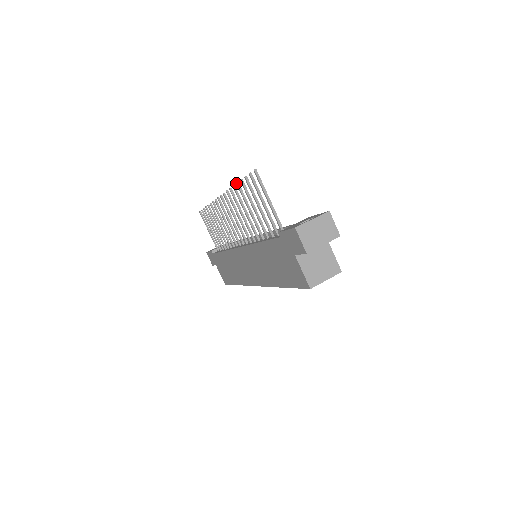
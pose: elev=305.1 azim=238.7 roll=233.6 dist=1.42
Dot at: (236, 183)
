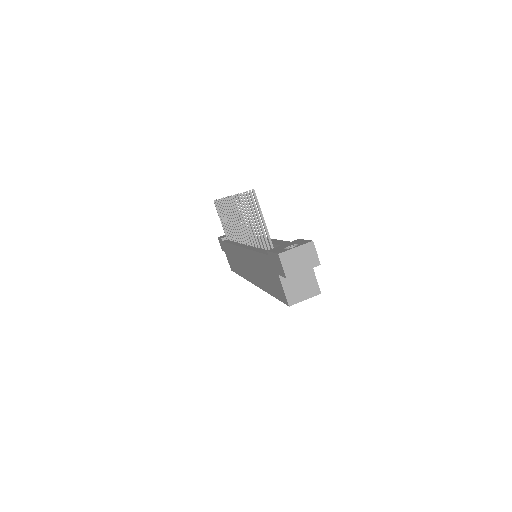
Dot at: (240, 193)
